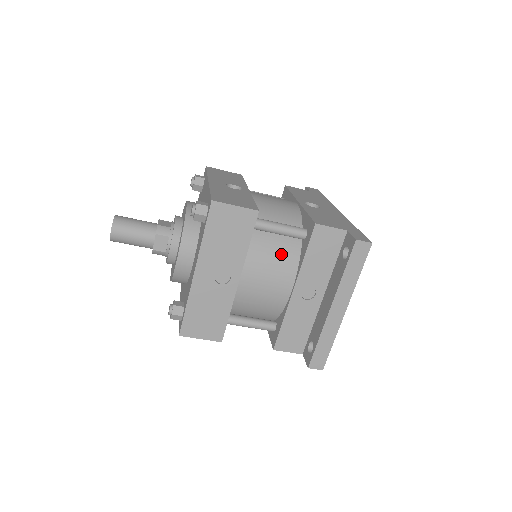
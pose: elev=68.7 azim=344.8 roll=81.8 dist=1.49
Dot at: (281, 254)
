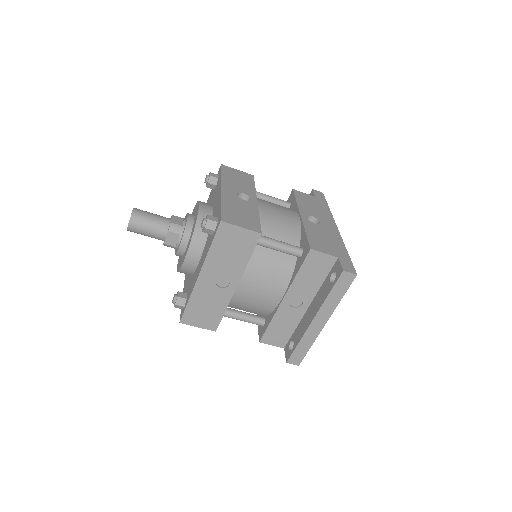
Dot at: (277, 268)
